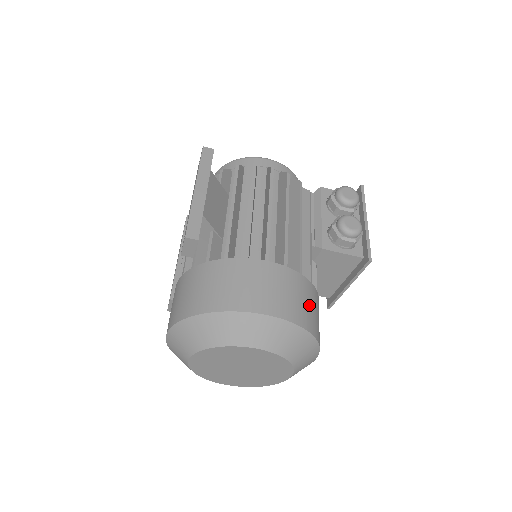
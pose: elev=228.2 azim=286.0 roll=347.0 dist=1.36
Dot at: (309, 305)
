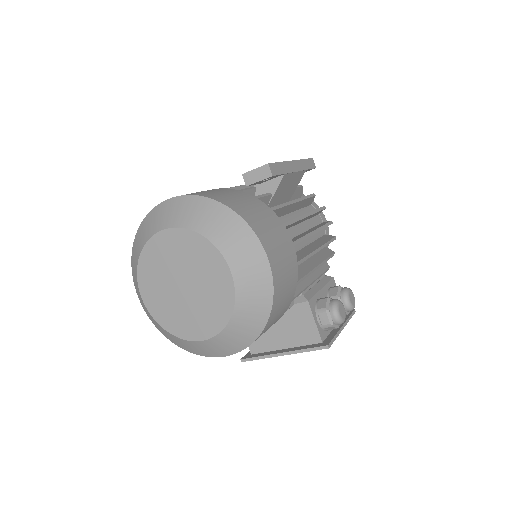
Dot at: (282, 305)
